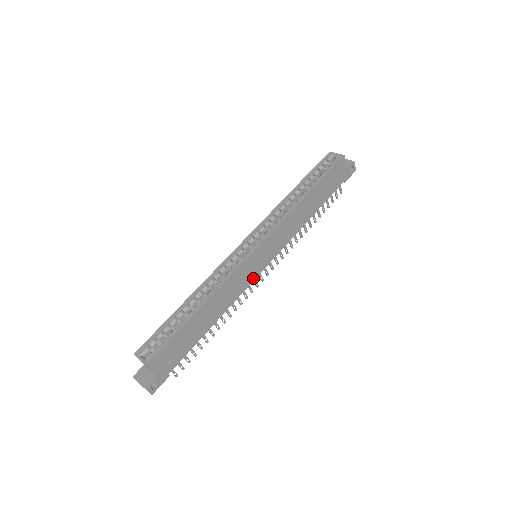
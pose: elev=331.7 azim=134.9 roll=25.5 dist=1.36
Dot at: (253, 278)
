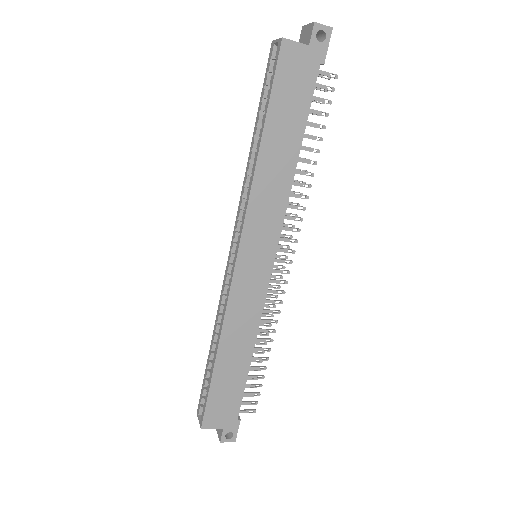
Dot at: (265, 285)
